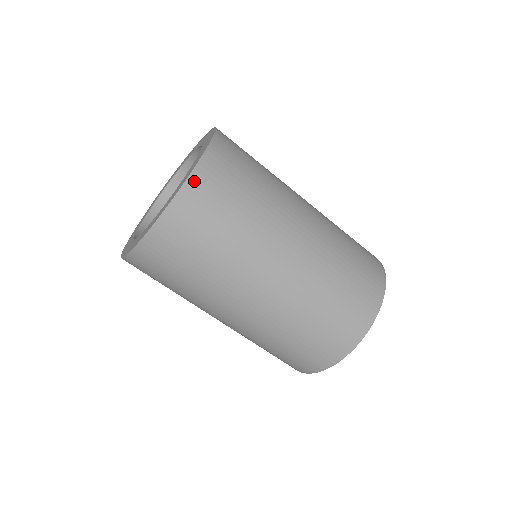
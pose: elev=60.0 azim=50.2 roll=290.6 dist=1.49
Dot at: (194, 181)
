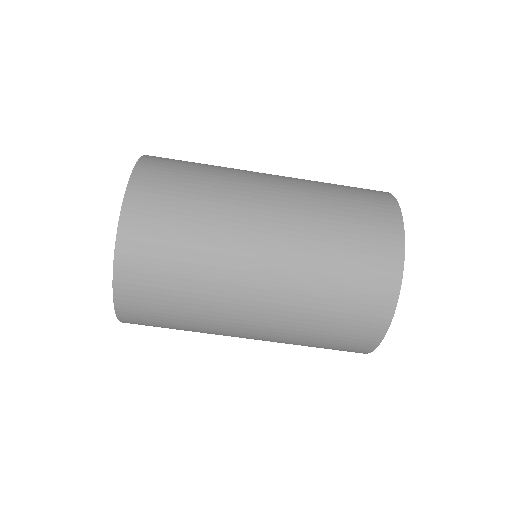
Dot at: (140, 170)
